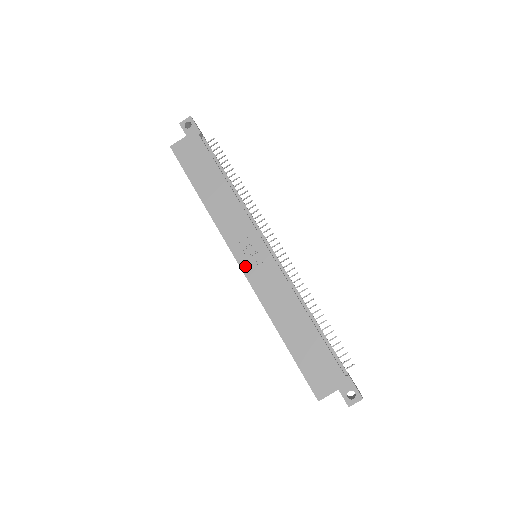
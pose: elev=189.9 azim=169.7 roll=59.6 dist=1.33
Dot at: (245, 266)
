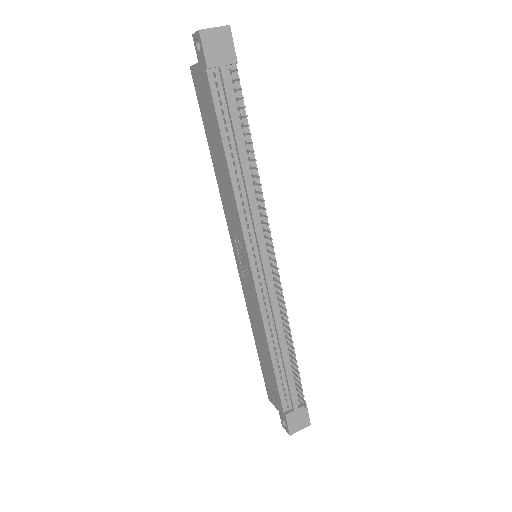
Dot at: (238, 263)
